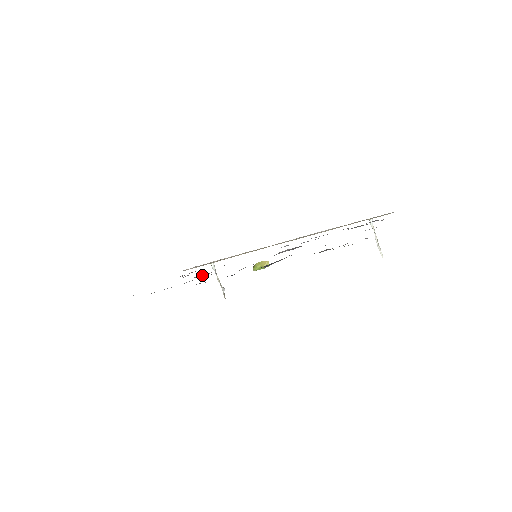
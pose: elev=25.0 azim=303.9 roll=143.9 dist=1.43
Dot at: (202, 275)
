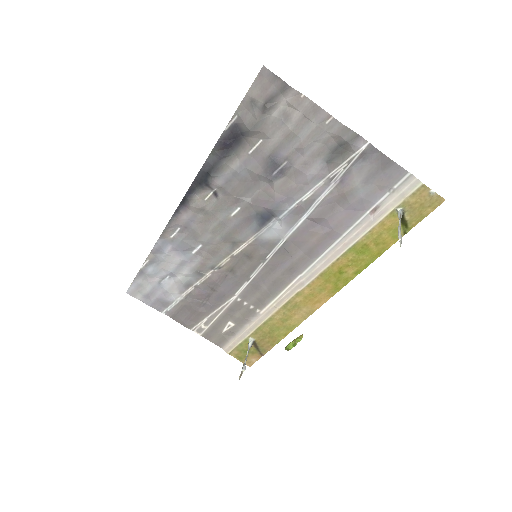
Dot at: (193, 256)
